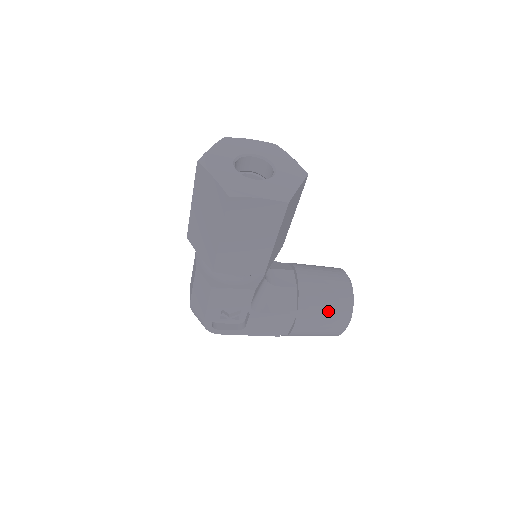
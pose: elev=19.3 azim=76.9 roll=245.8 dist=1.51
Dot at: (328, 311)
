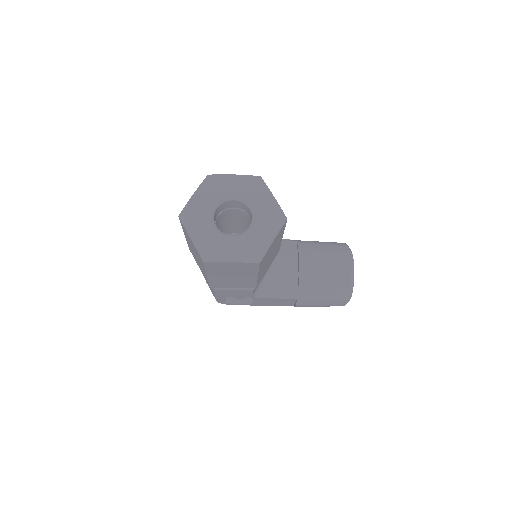
Dot at: (327, 295)
